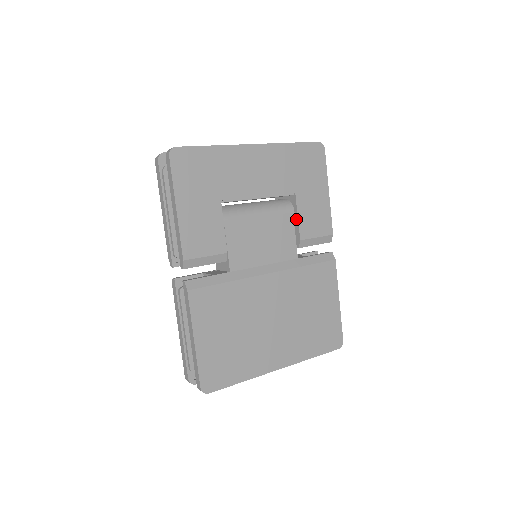
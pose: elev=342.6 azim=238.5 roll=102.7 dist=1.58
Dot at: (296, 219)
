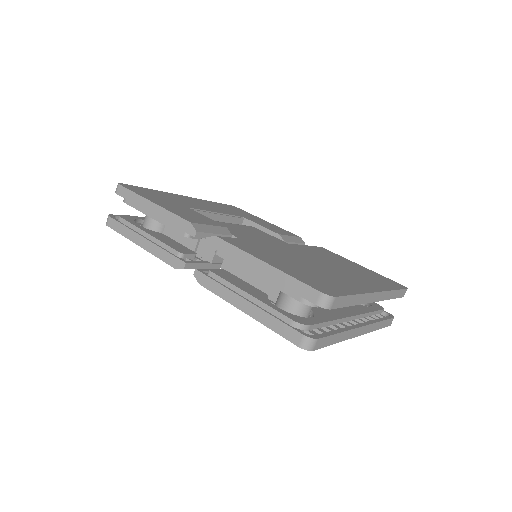
Dot at: (261, 229)
